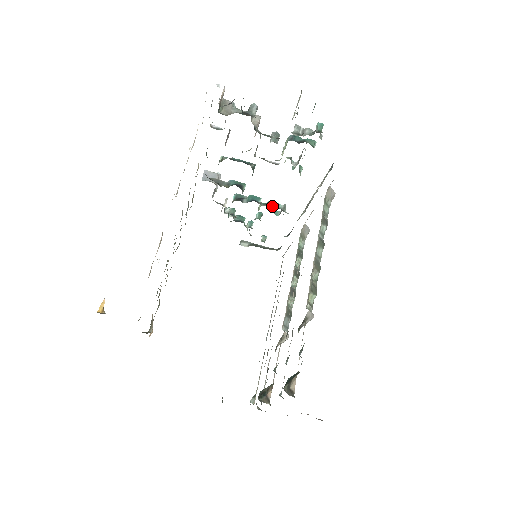
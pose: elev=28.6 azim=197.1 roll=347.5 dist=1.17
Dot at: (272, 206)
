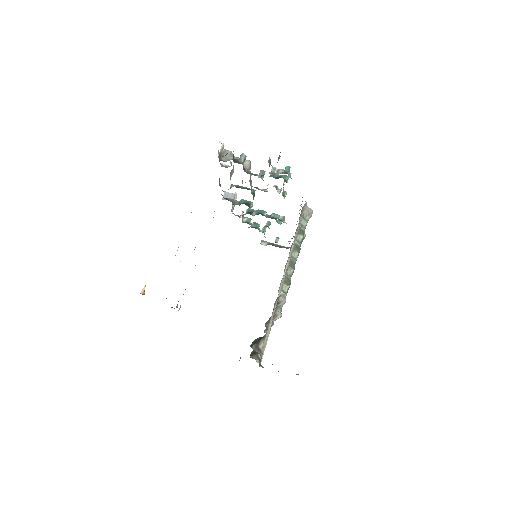
Dot at: (273, 218)
